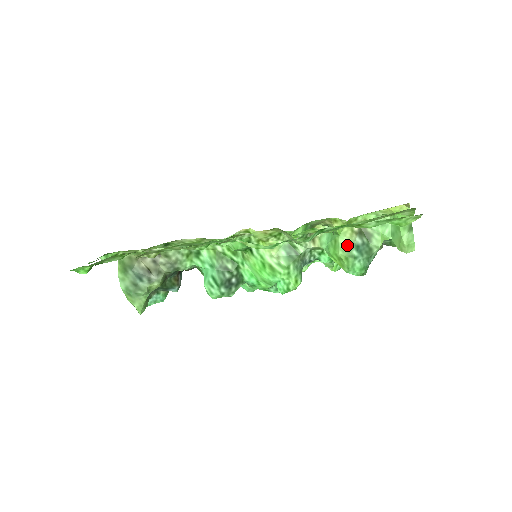
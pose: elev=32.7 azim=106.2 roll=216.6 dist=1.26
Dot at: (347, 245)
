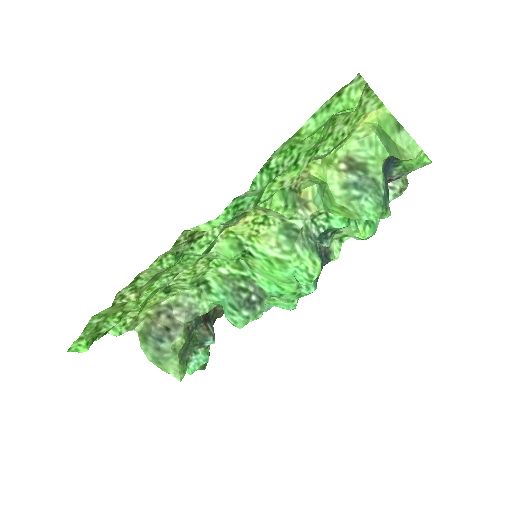
Dot at: (341, 189)
